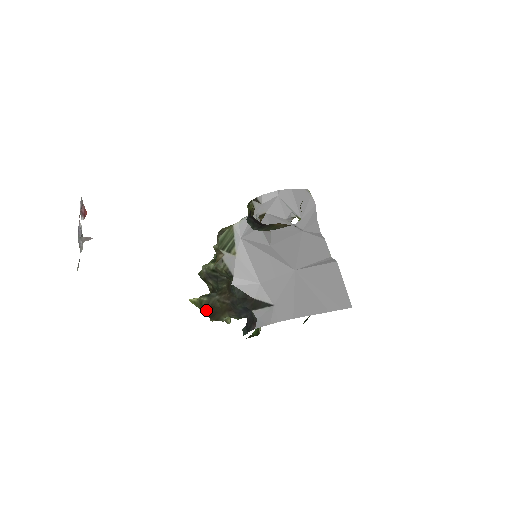
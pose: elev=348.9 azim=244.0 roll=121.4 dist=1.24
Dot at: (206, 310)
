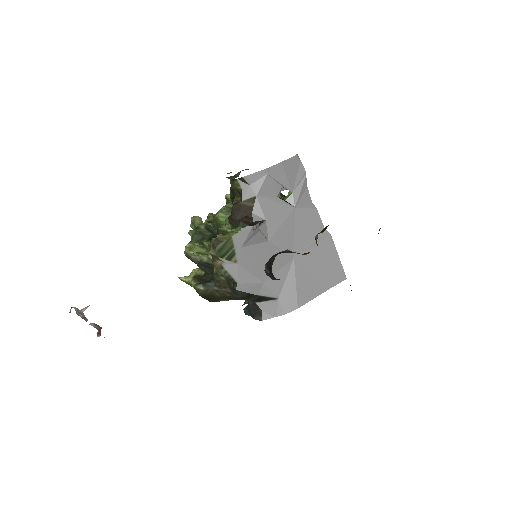
Dot at: (204, 296)
